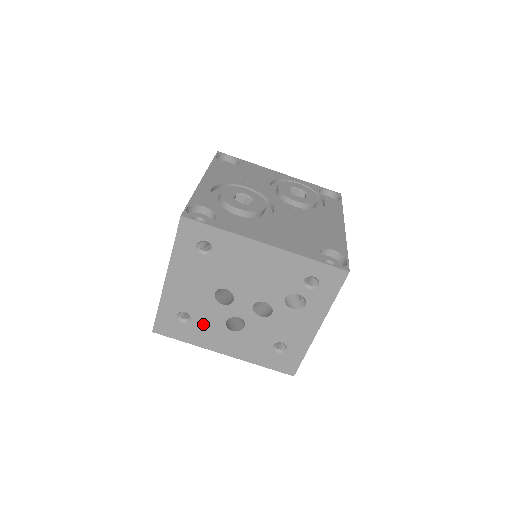
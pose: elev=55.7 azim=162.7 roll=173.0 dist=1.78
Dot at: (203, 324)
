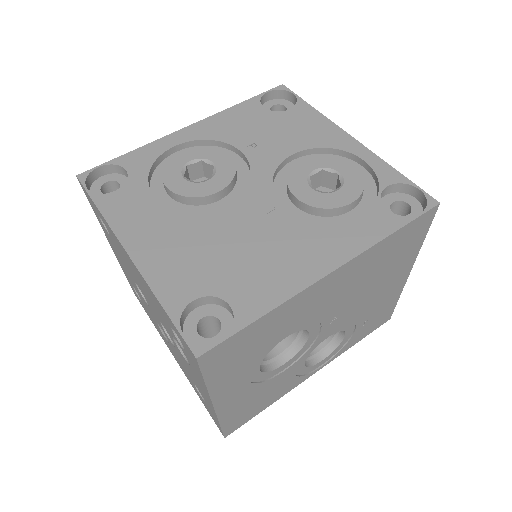
Dot at: occluded
